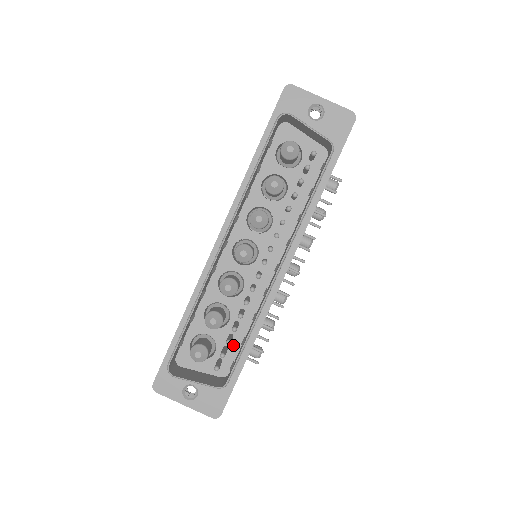
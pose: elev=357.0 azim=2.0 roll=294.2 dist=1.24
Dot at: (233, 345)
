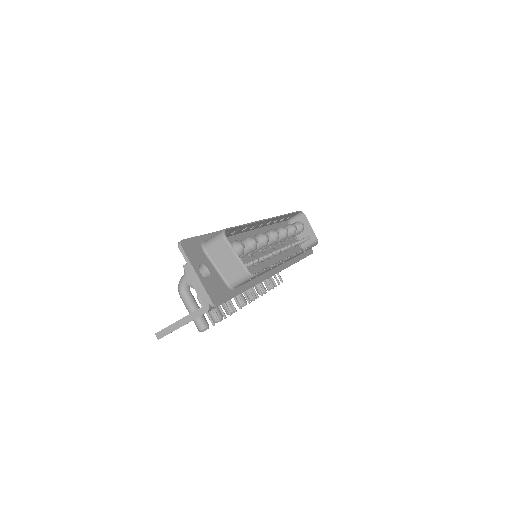
Dot at: occluded
